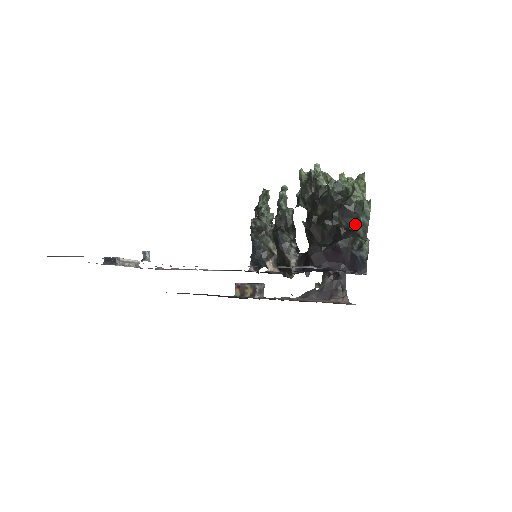
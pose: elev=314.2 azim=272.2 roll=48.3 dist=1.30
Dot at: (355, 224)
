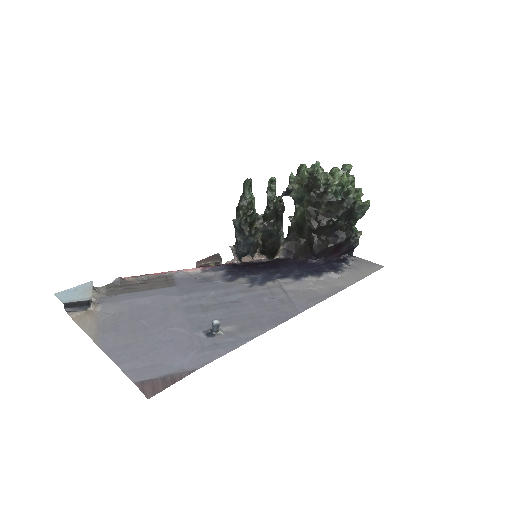
Dot at: (350, 219)
